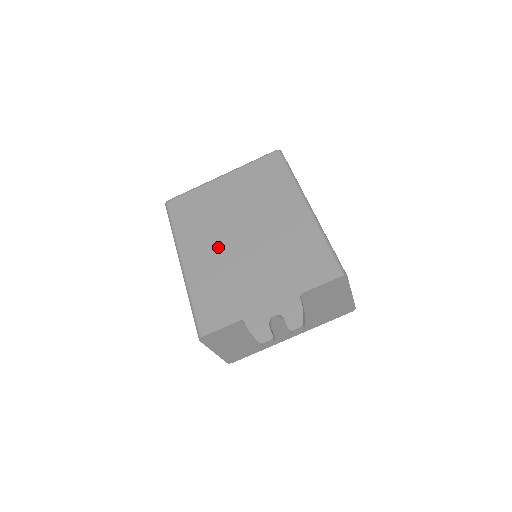
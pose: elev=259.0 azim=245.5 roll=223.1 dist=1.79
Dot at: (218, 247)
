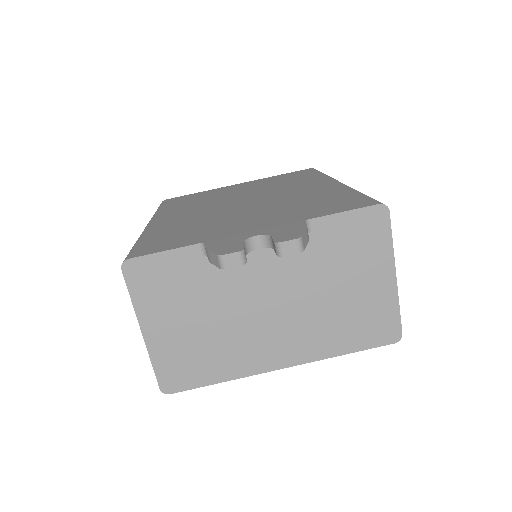
Dot at: (205, 210)
